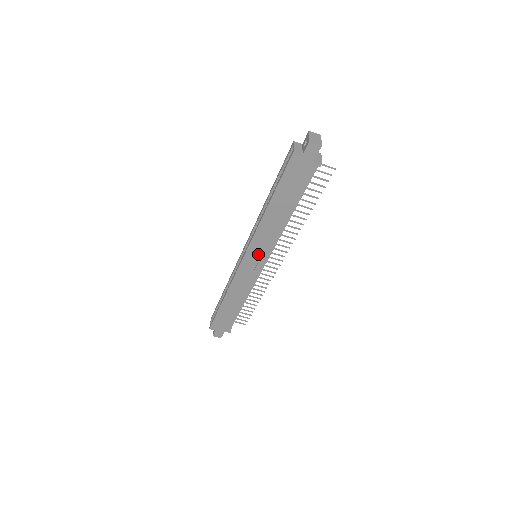
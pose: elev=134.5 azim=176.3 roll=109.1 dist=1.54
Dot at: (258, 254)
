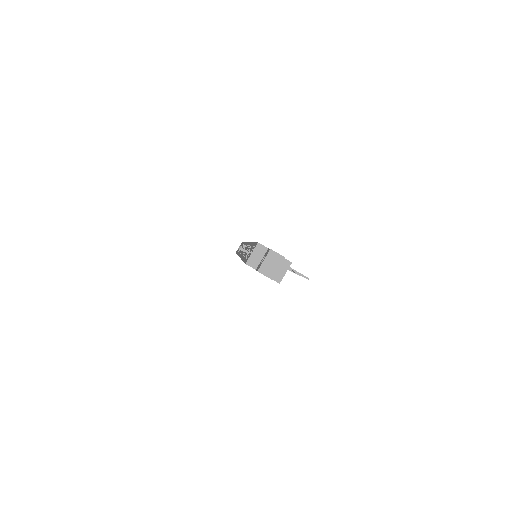
Dot at: occluded
